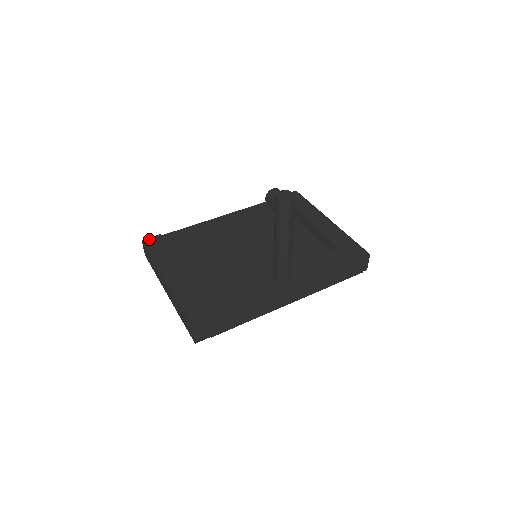
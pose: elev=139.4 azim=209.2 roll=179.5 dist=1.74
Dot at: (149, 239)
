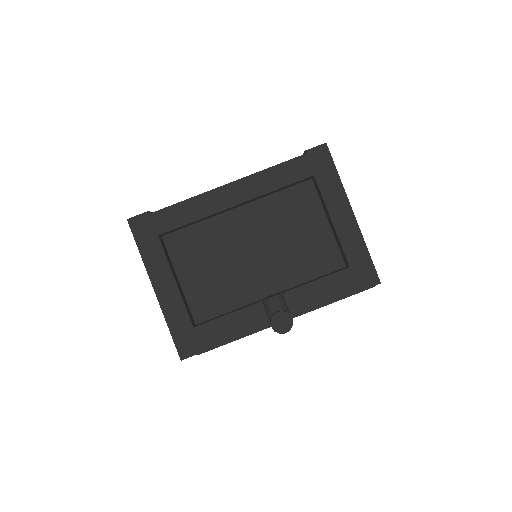
Dot at: (135, 219)
